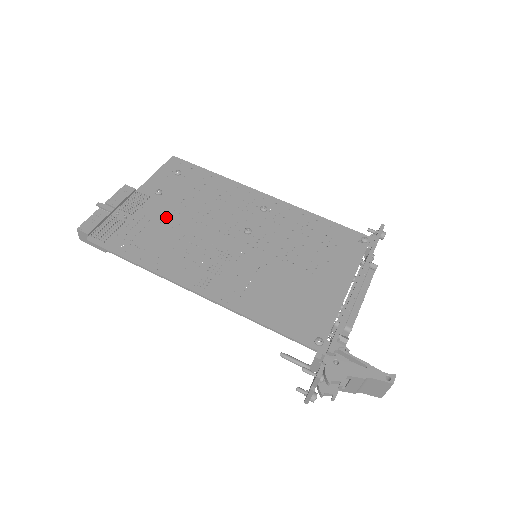
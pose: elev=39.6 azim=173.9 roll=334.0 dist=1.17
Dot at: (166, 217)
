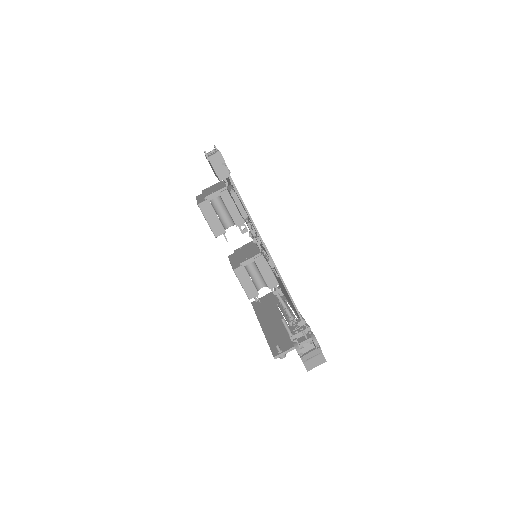
Dot at: occluded
